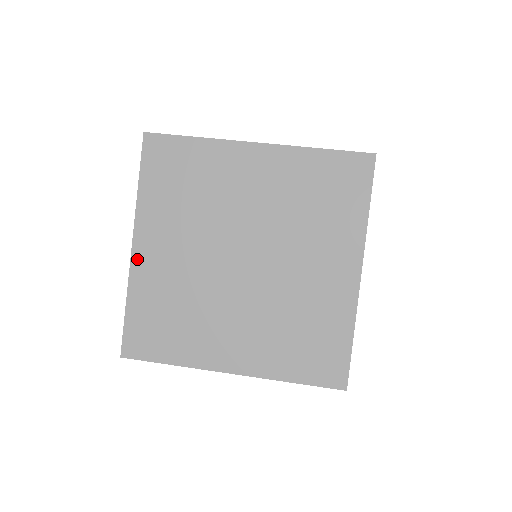
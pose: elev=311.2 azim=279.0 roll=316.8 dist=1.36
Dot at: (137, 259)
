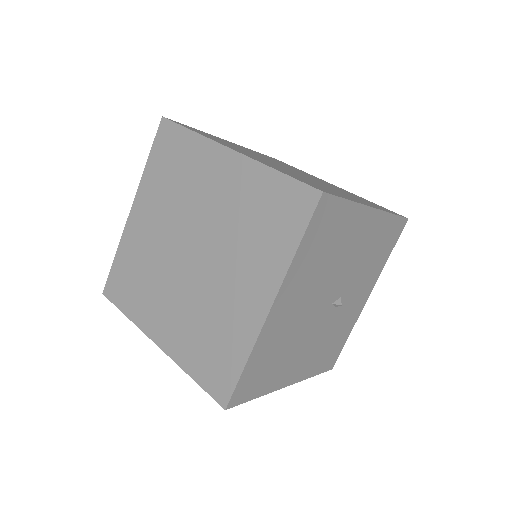
Dot at: (130, 222)
